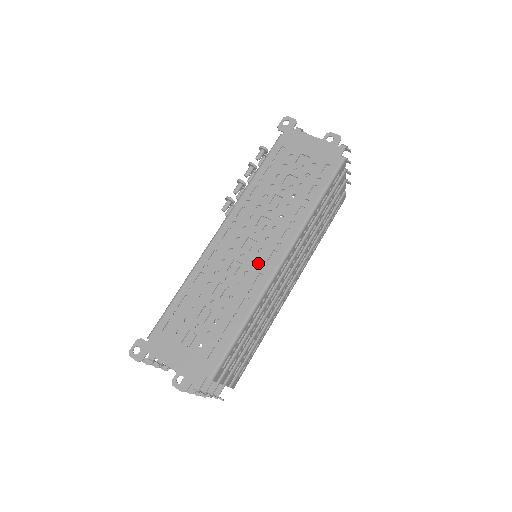
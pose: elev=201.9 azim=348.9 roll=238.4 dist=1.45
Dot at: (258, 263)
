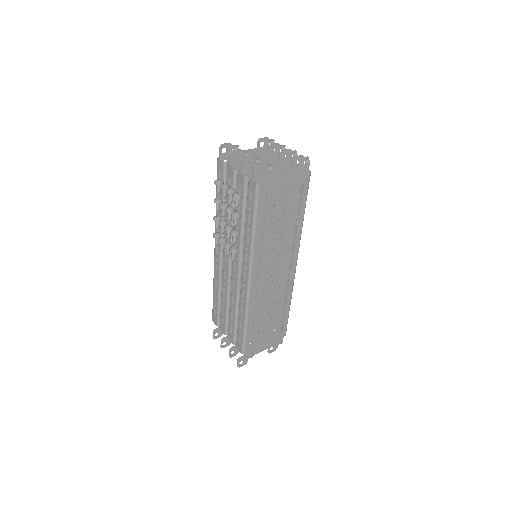
Dot at: (285, 275)
